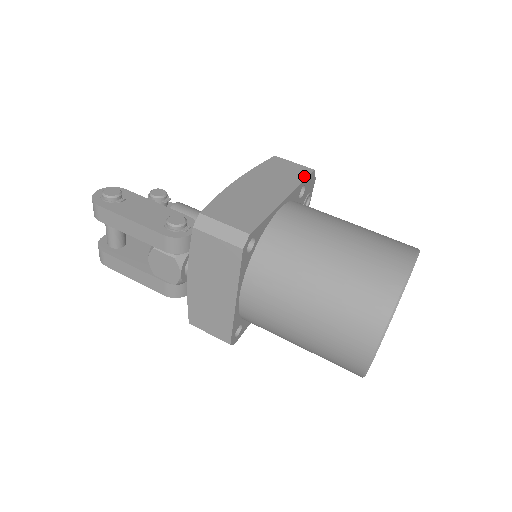
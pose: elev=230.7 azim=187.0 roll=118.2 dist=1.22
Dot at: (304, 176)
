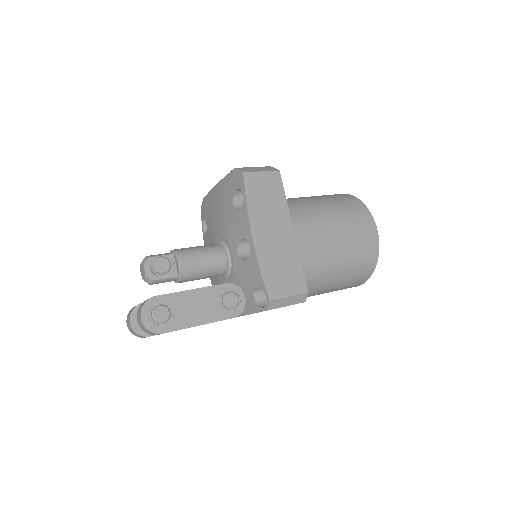
Dot at: (281, 188)
